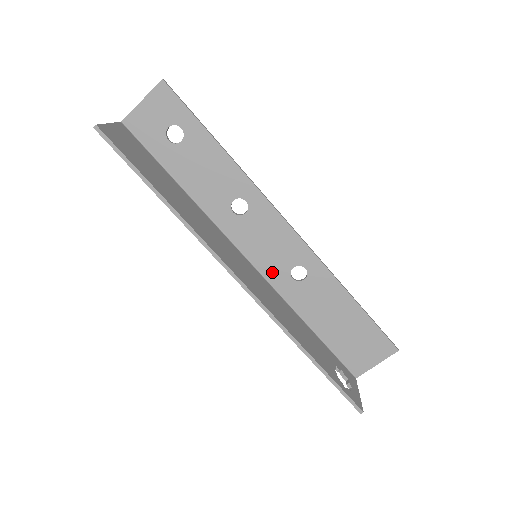
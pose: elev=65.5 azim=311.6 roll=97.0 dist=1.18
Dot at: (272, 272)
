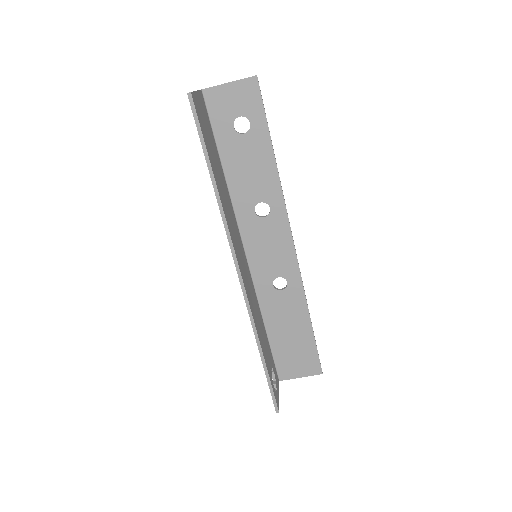
Dot at: (260, 273)
